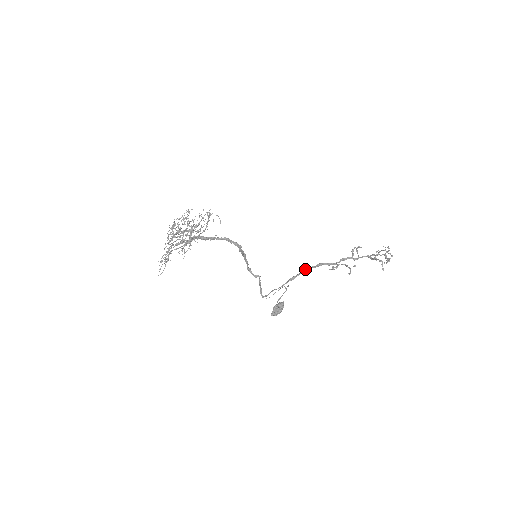
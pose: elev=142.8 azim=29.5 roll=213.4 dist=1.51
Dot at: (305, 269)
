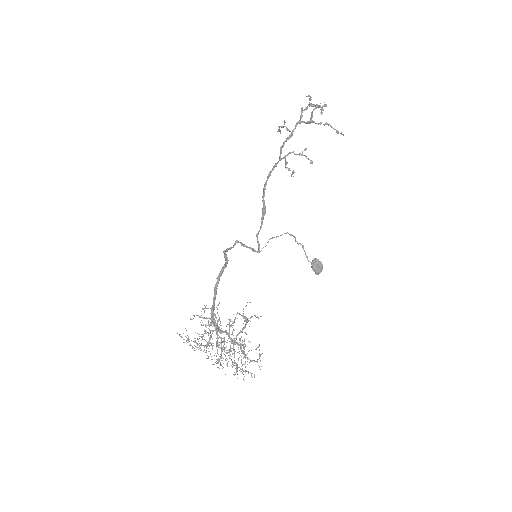
Dot at: (263, 193)
